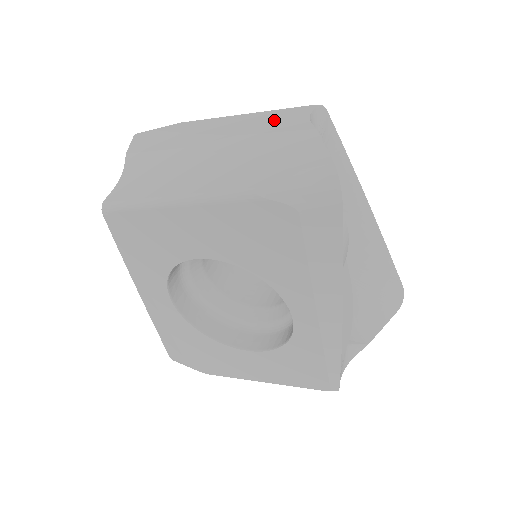
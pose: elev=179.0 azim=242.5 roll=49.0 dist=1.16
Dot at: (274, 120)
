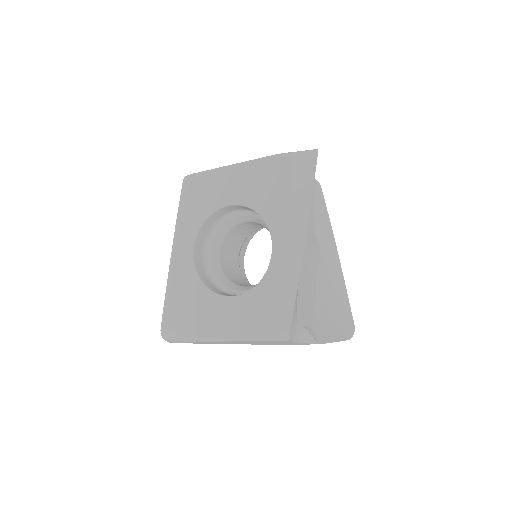
Dot at: occluded
